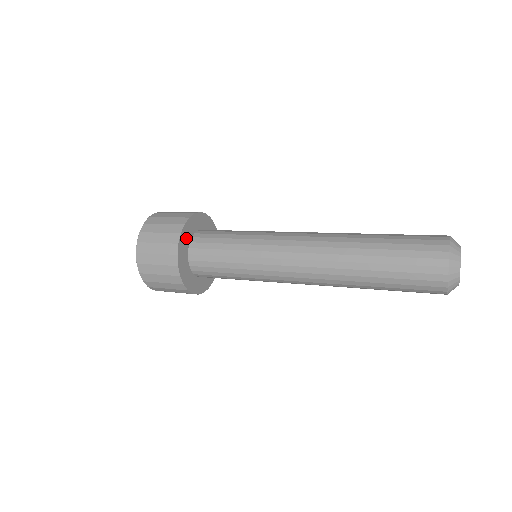
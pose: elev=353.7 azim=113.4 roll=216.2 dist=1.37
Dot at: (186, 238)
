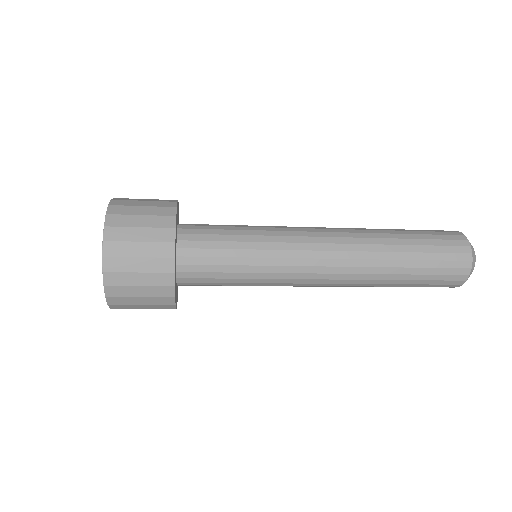
Dot at: (175, 267)
